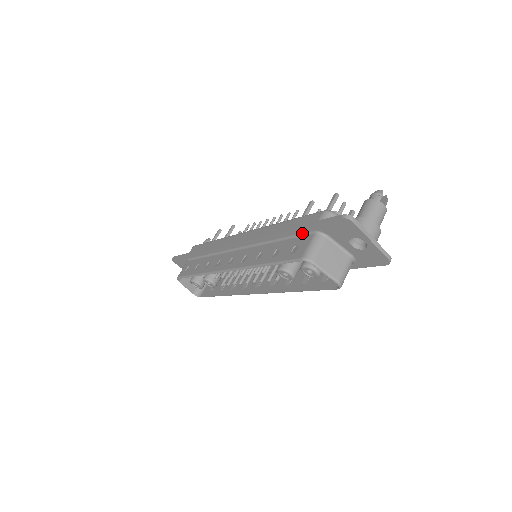
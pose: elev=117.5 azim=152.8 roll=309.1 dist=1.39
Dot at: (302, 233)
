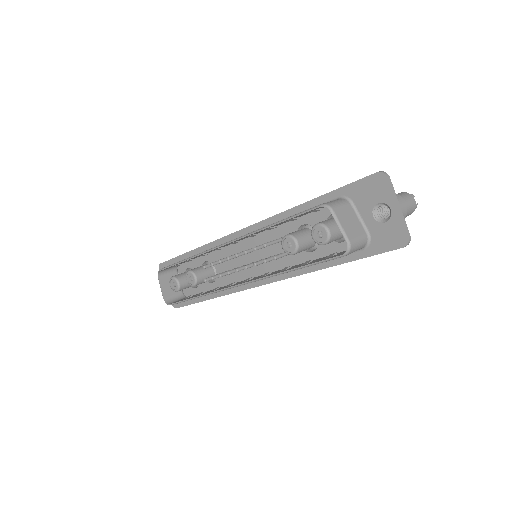
Dot at: (325, 202)
